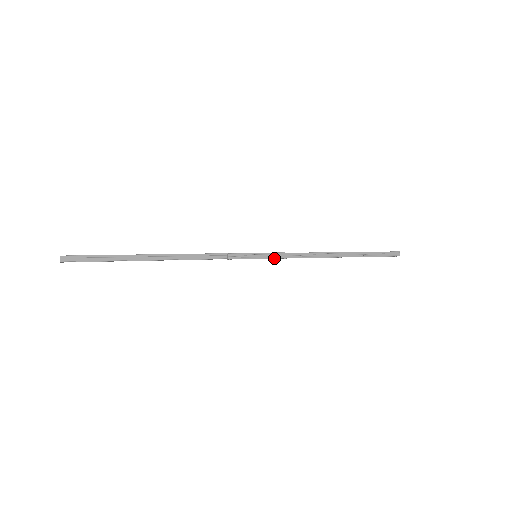
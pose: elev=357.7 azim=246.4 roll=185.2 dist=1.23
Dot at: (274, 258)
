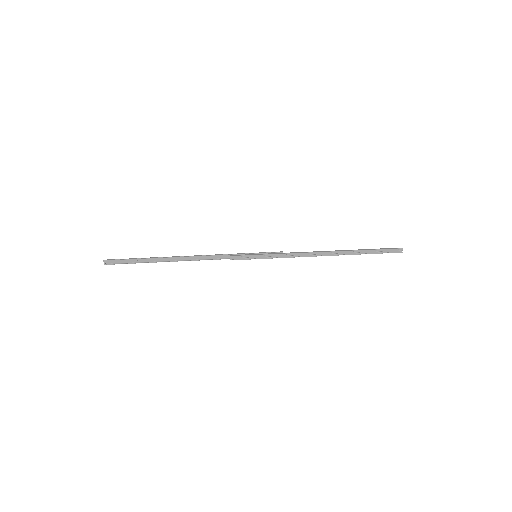
Dot at: (272, 258)
